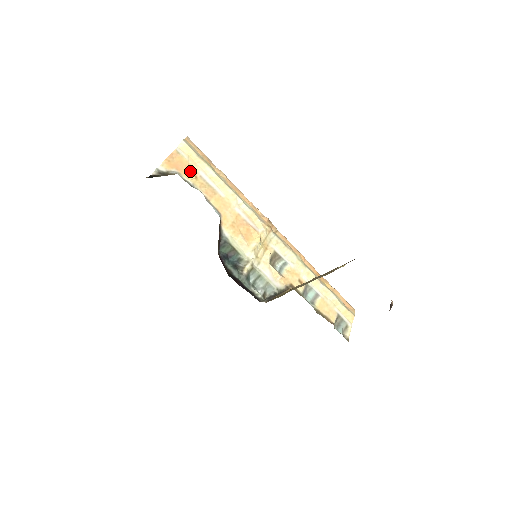
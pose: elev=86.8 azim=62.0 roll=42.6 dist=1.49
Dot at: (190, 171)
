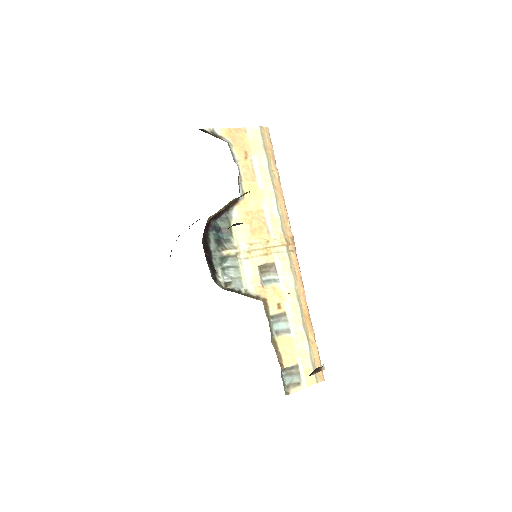
Dot at: (244, 150)
